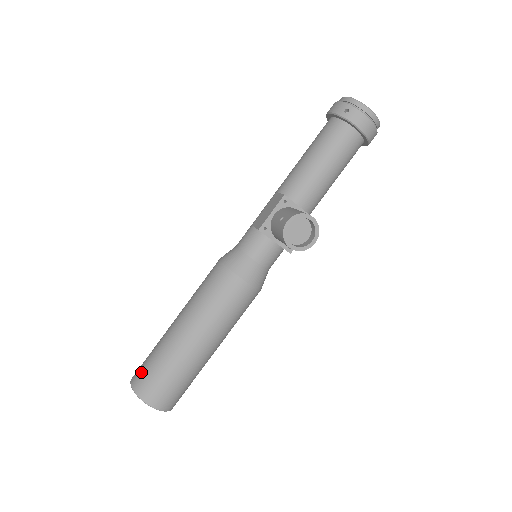
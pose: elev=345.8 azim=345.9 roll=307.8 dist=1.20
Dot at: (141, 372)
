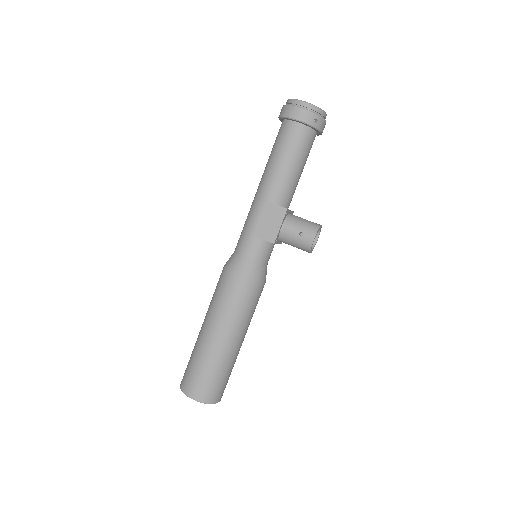
Dot at: (203, 388)
